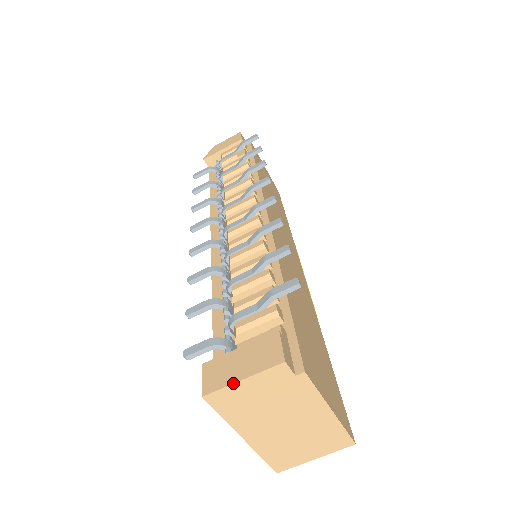
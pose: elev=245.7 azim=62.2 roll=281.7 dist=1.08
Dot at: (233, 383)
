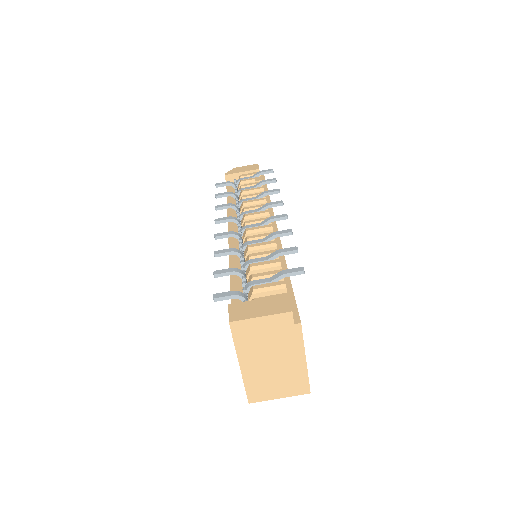
Dot at: (253, 318)
